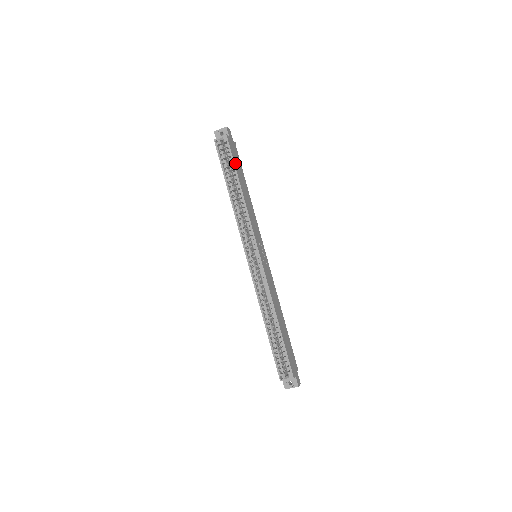
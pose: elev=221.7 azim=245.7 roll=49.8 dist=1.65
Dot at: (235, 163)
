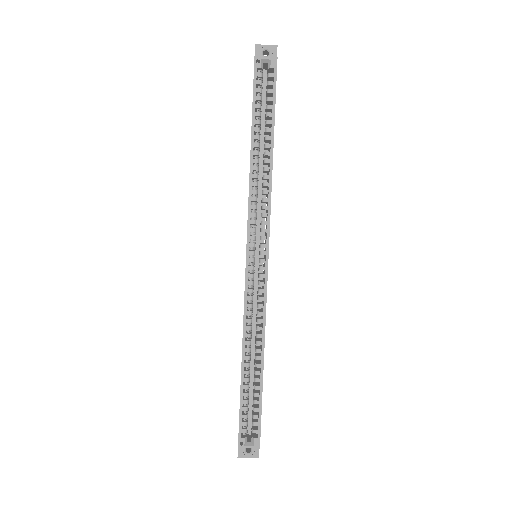
Dot at: occluded
